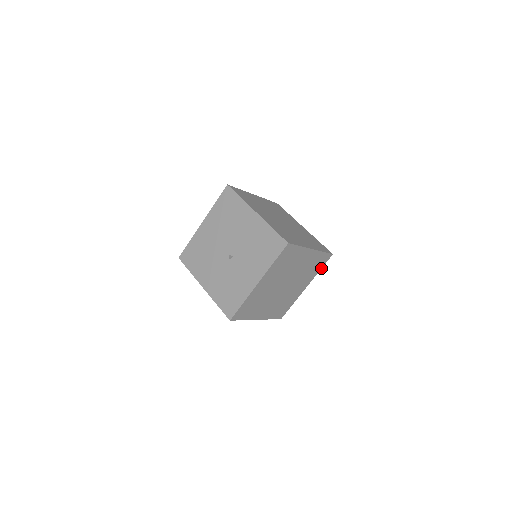
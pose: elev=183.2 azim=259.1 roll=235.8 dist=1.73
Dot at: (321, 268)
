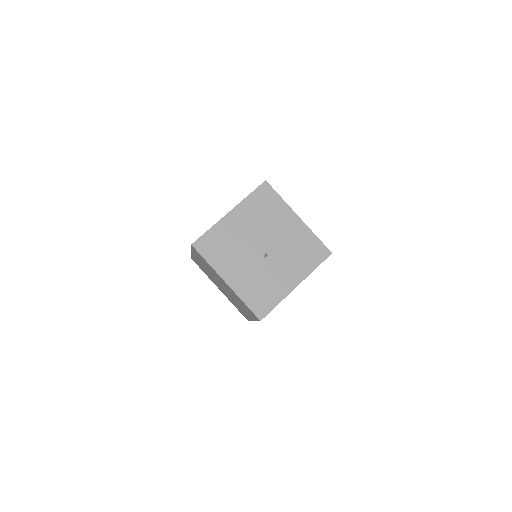
Dot at: occluded
